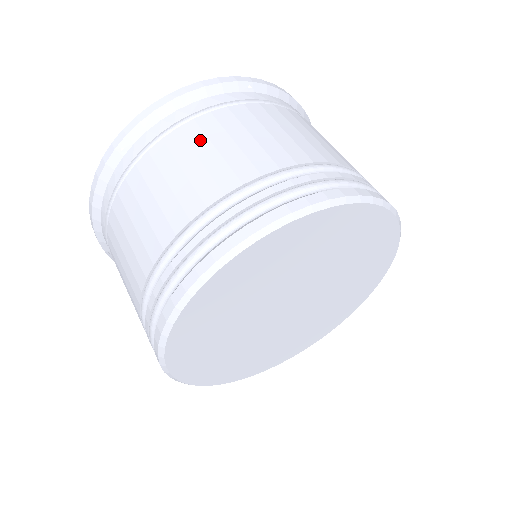
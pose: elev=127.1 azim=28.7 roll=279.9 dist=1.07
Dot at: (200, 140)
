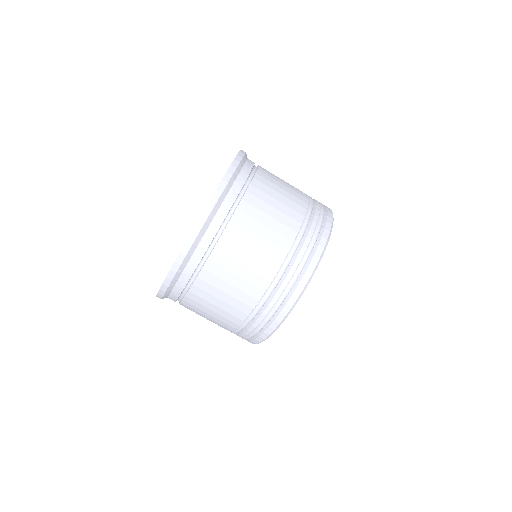
Dot at: (234, 253)
